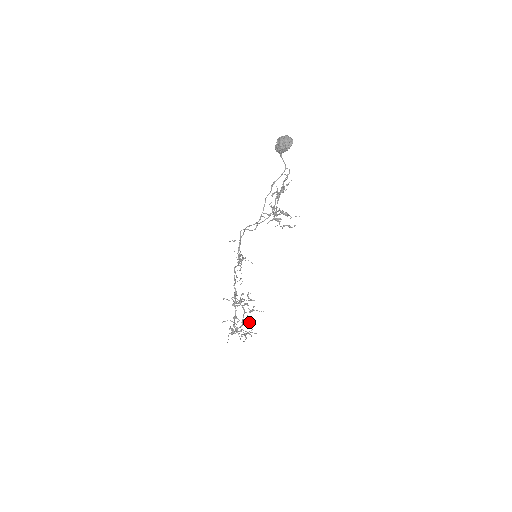
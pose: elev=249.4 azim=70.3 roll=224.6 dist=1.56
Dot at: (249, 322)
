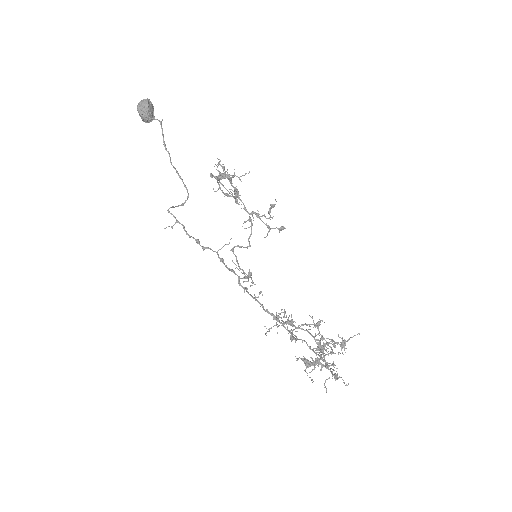
Dot at: (333, 346)
